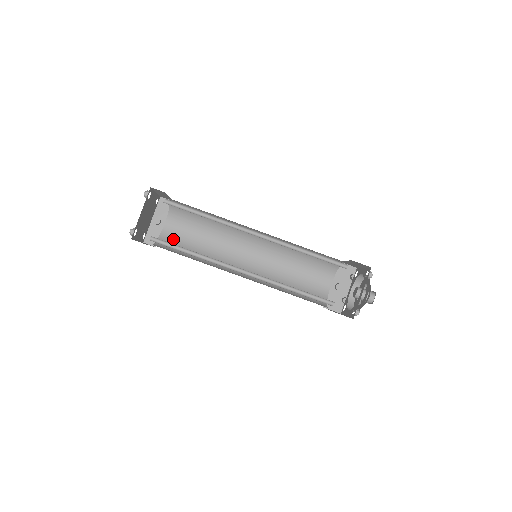
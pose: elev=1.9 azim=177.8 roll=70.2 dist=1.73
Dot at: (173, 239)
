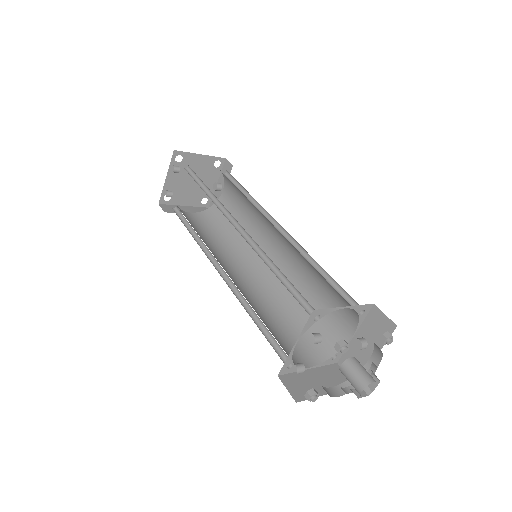
Dot at: occluded
